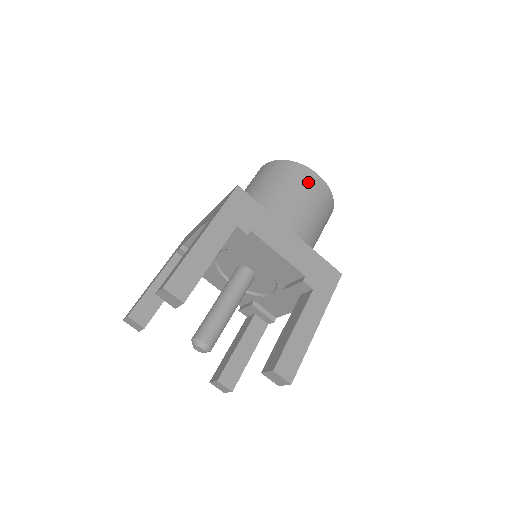
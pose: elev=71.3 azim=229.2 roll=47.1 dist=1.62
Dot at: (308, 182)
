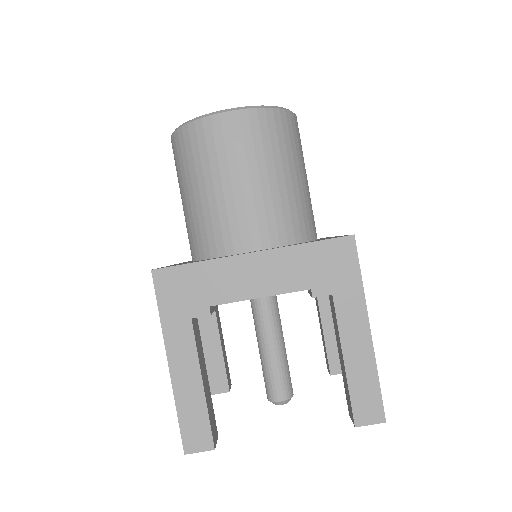
Dot at: (224, 140)
